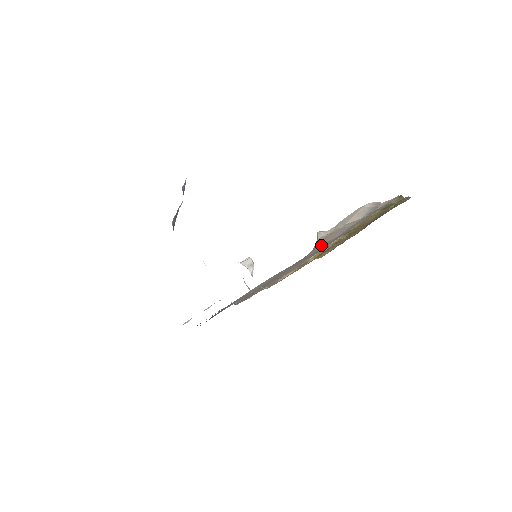
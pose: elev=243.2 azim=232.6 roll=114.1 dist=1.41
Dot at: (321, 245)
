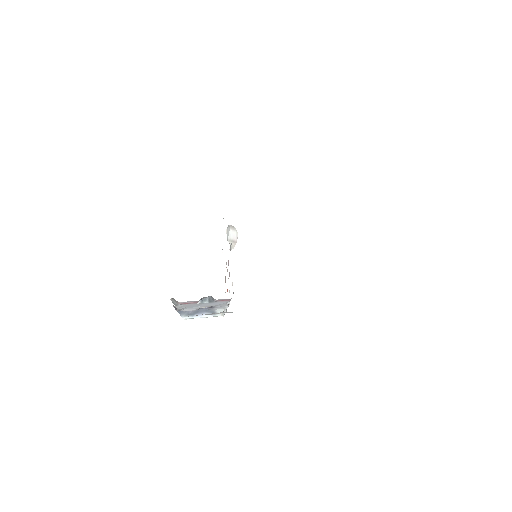
Dot at: occluded
